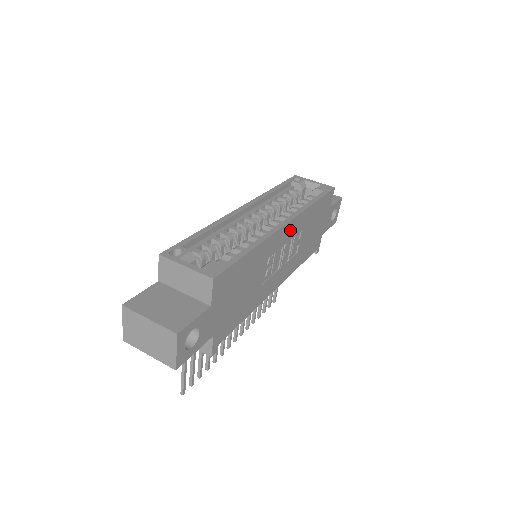
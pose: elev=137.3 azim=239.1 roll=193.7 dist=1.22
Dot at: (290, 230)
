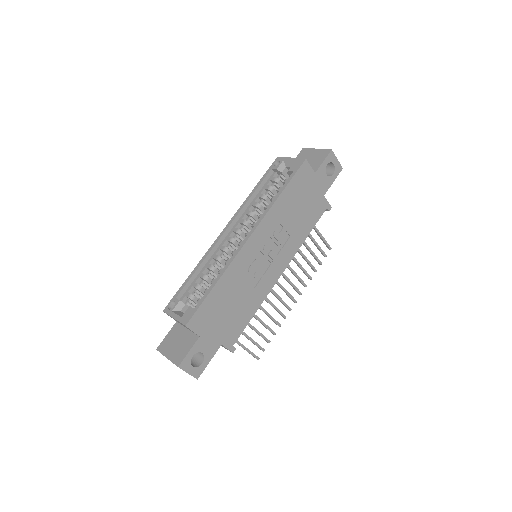
Dot at: (259, 237)
